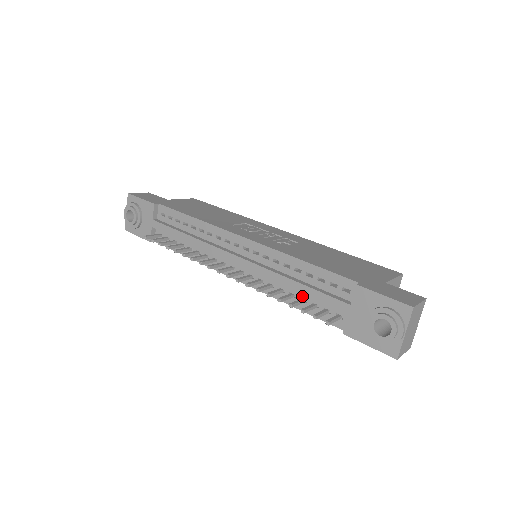
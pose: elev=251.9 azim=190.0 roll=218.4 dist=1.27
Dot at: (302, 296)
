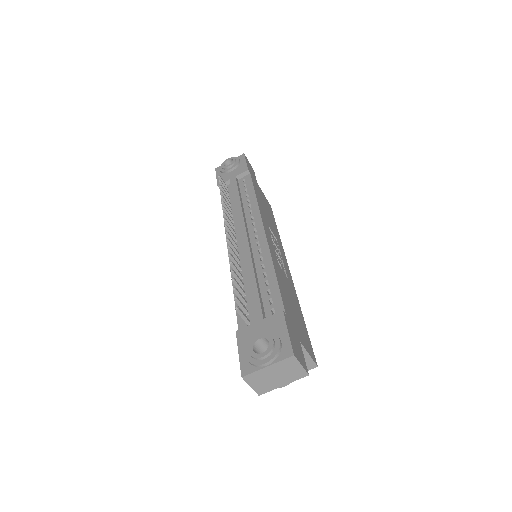
Dot at: (246, 290)
